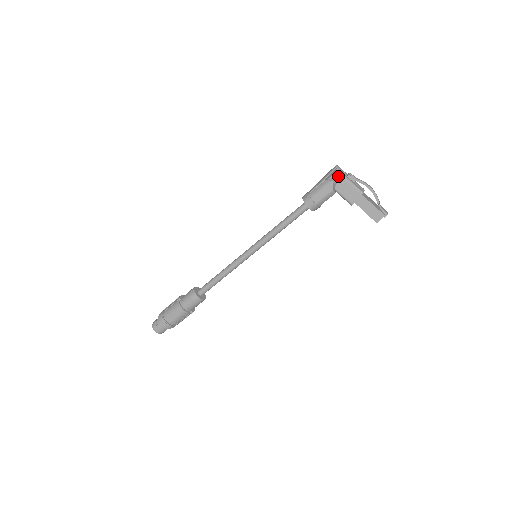
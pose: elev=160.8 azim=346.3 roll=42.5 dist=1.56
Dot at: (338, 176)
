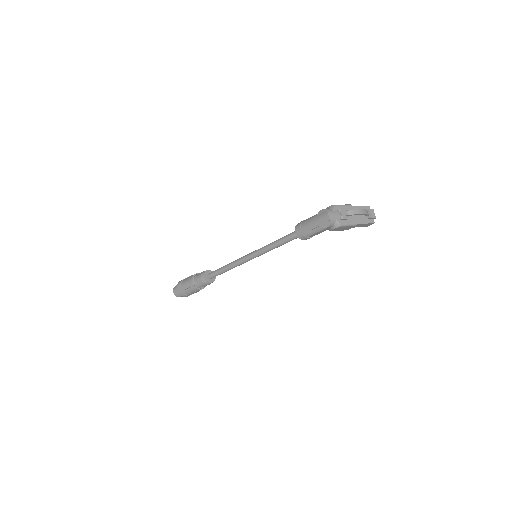
Dot at: (333, 225)
